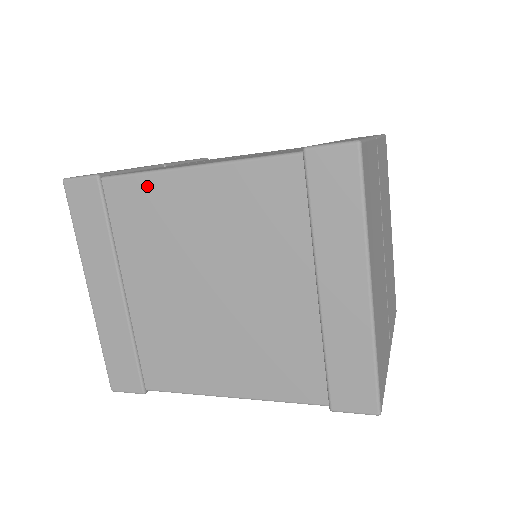
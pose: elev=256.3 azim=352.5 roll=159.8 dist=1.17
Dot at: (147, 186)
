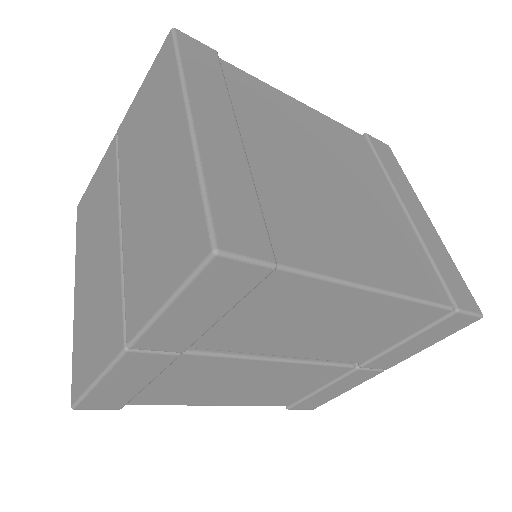
Dot at: (264, 87)
